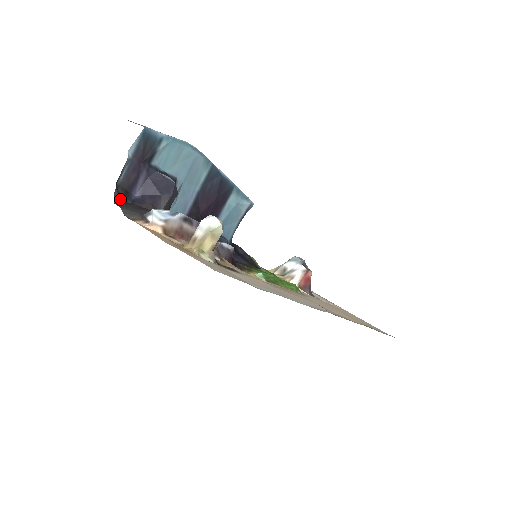
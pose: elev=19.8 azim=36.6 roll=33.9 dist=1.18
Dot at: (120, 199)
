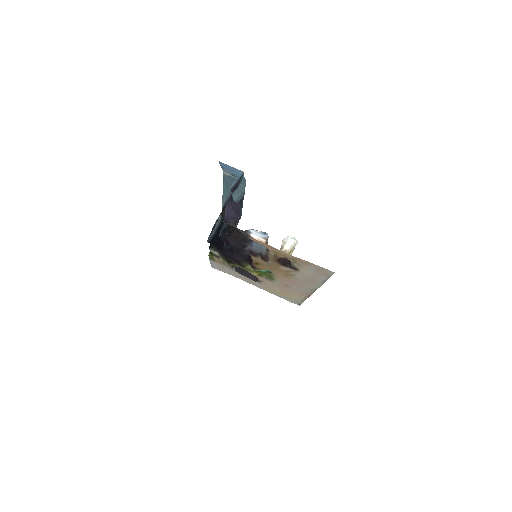
Dot at: occluded
